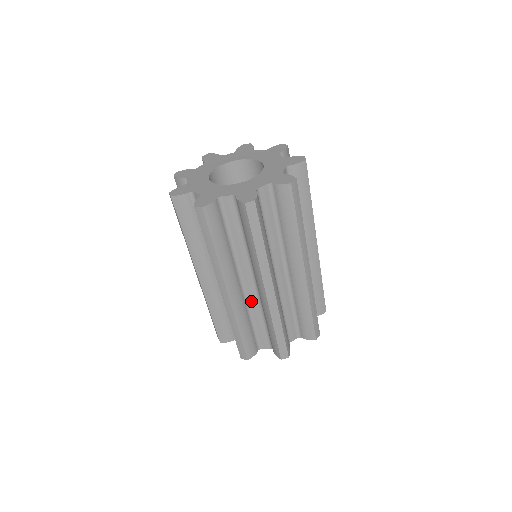
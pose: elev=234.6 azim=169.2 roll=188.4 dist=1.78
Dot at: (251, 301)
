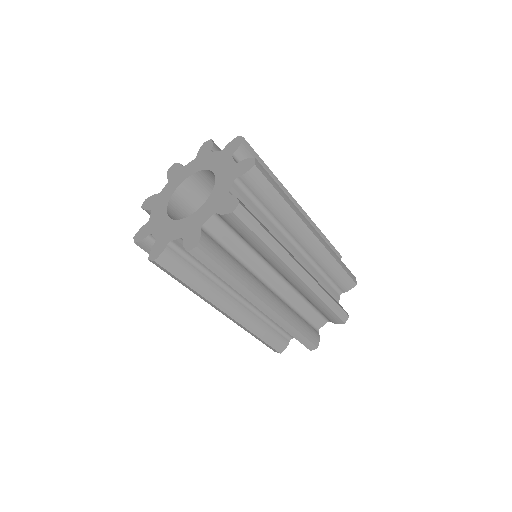
Dot at: (286, 296)
